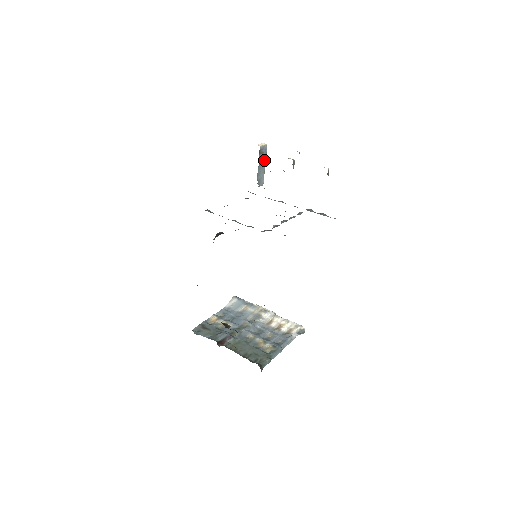
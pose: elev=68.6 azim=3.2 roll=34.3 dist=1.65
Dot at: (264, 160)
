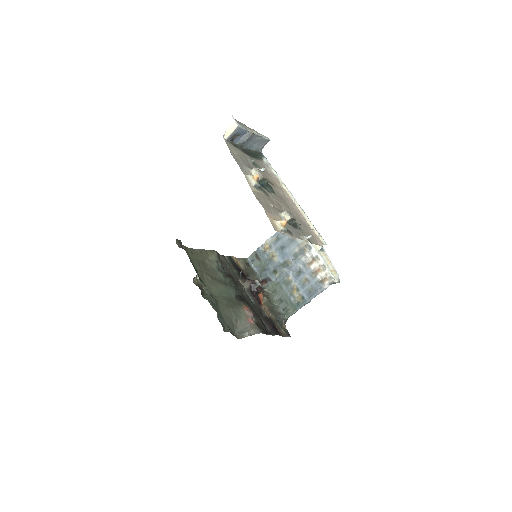
Dot at: (247, 137)
